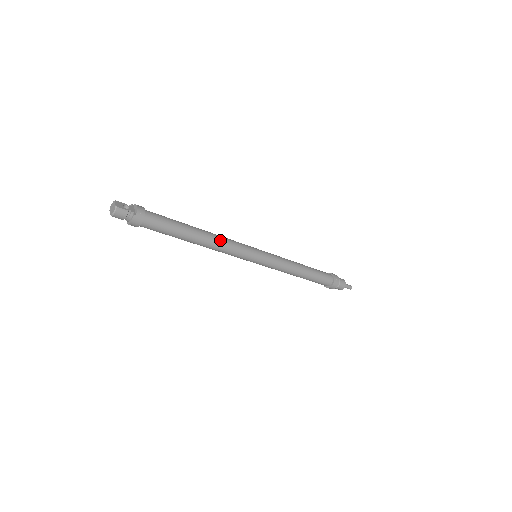
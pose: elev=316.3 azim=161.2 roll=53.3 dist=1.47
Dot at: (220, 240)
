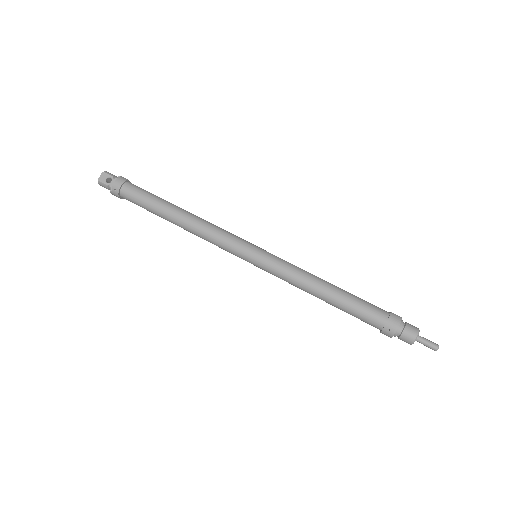
Dot at: (198, 231)
